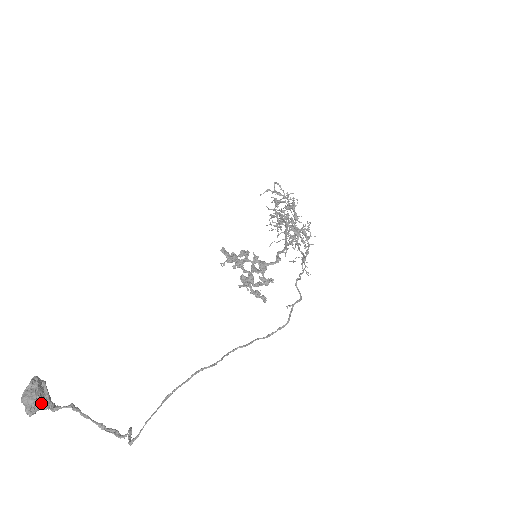
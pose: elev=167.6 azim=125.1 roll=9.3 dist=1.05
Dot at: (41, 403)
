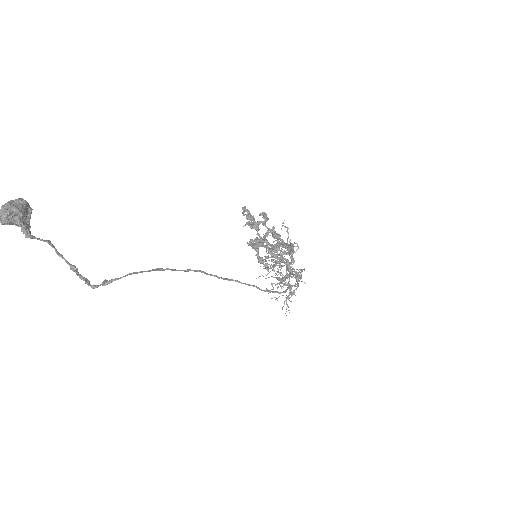
Dot at: (22, 218)
